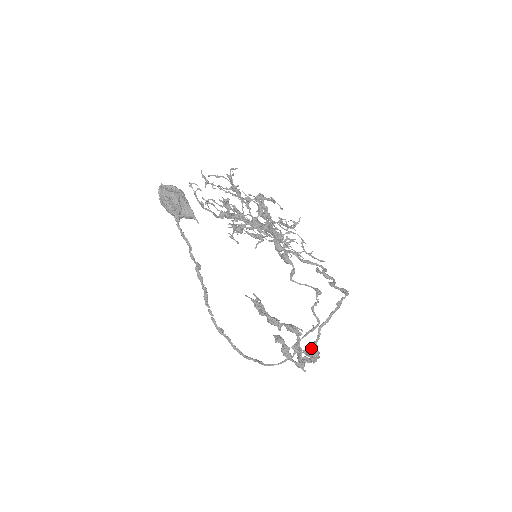
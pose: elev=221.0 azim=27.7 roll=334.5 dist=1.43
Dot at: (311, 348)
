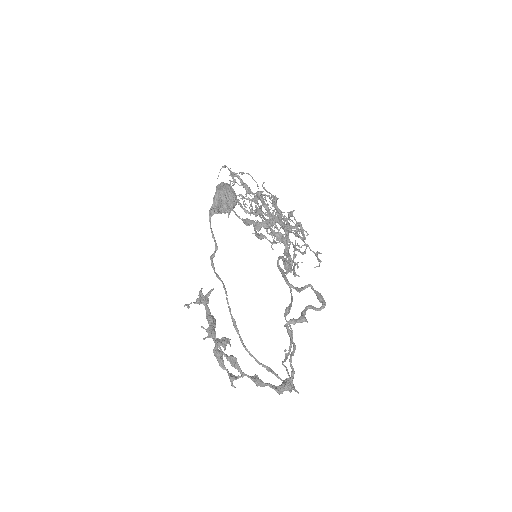
Dot at: occluded
